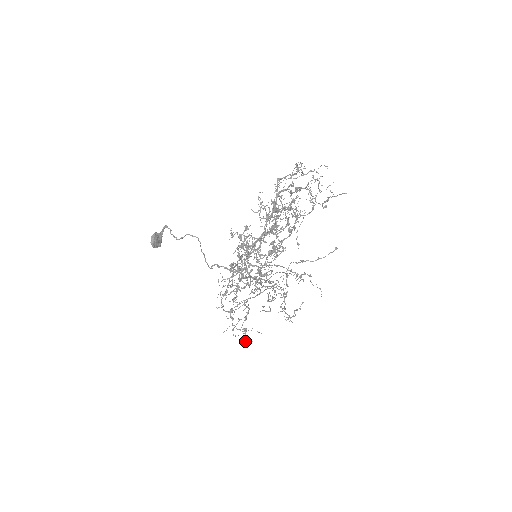
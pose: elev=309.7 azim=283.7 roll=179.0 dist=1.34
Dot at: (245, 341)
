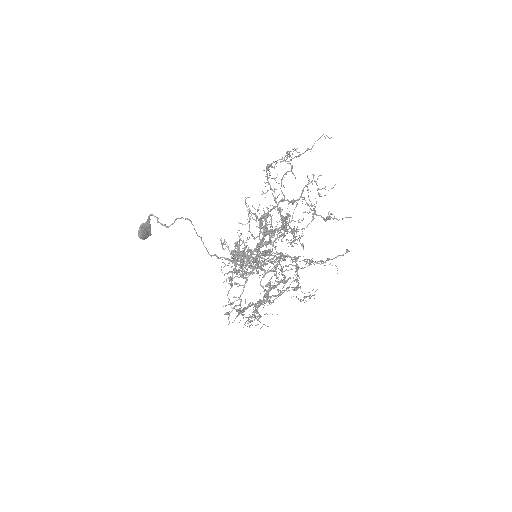
Dot at: occluded
